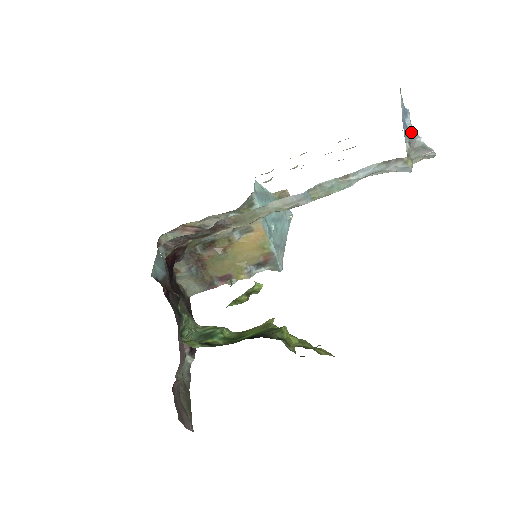
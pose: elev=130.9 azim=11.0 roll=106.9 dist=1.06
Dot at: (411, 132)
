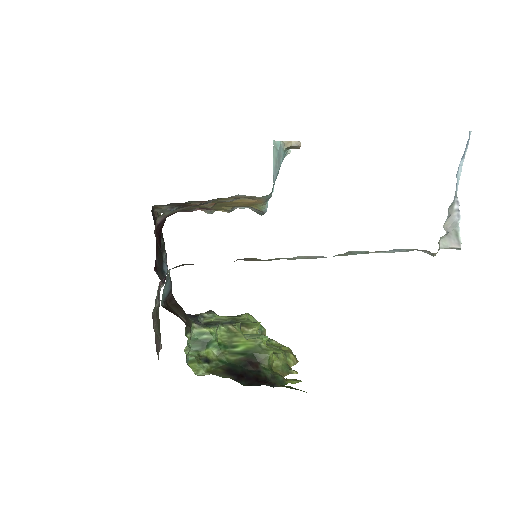
Dot at: (456, 203)
